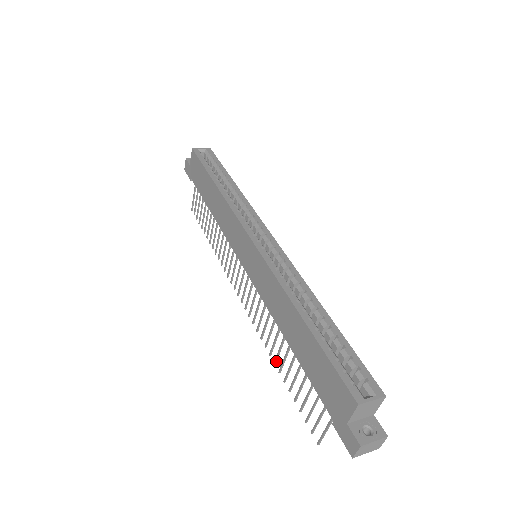
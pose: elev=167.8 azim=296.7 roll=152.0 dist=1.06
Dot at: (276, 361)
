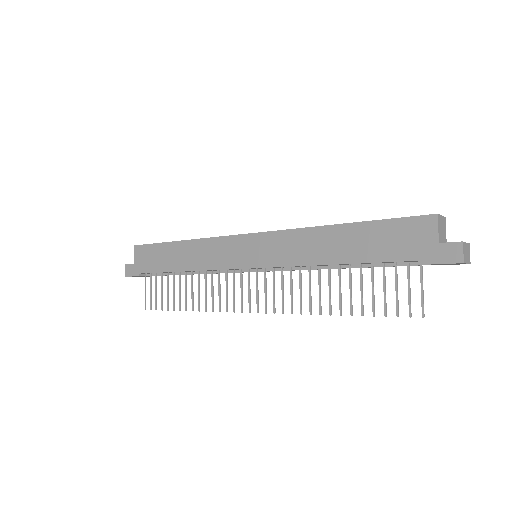
Dot at: (331, 310)
